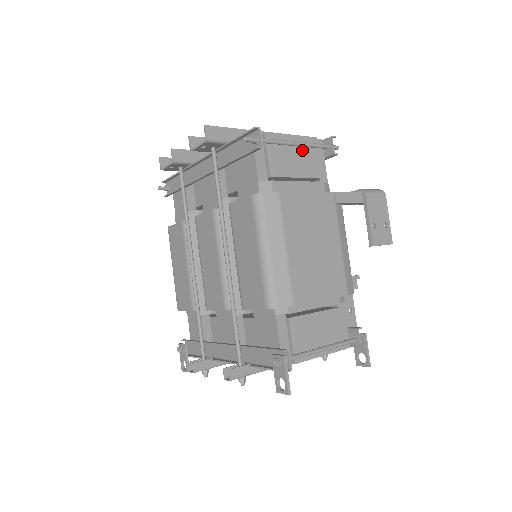
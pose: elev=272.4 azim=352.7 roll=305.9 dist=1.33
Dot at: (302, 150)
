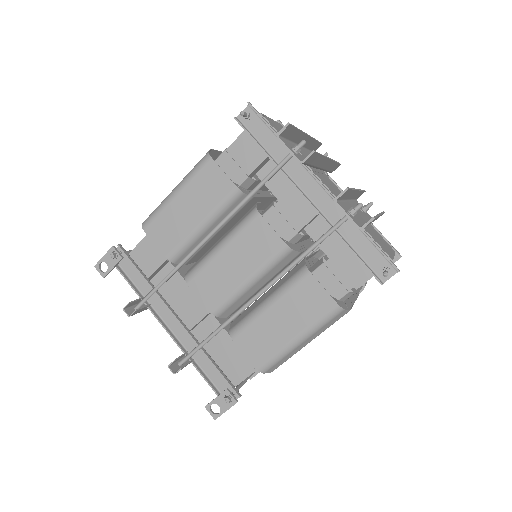
Dot at: occluded
